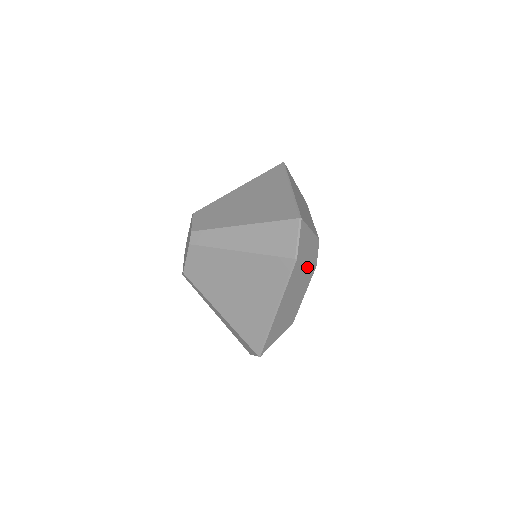
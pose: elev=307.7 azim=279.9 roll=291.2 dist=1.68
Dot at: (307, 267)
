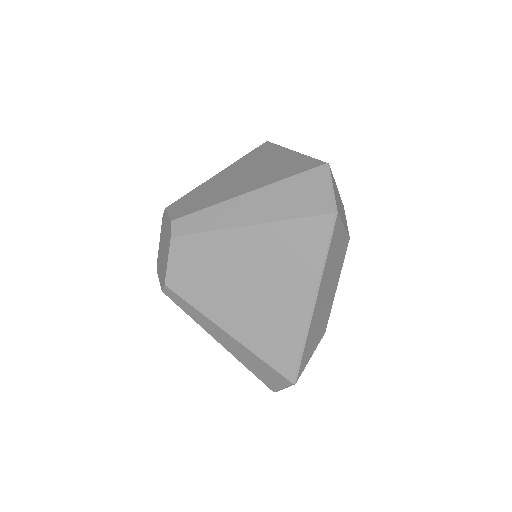
Dot at: (343, 235)
